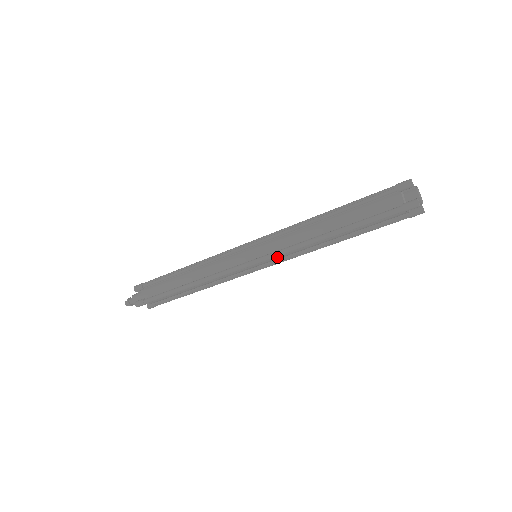
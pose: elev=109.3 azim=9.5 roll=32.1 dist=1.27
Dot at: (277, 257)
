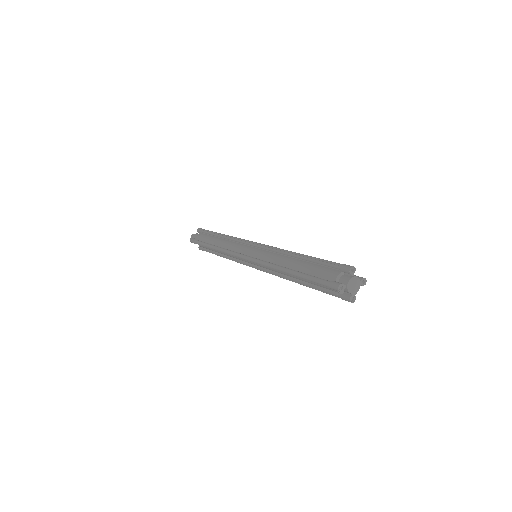
Dot at: (260, 265)
